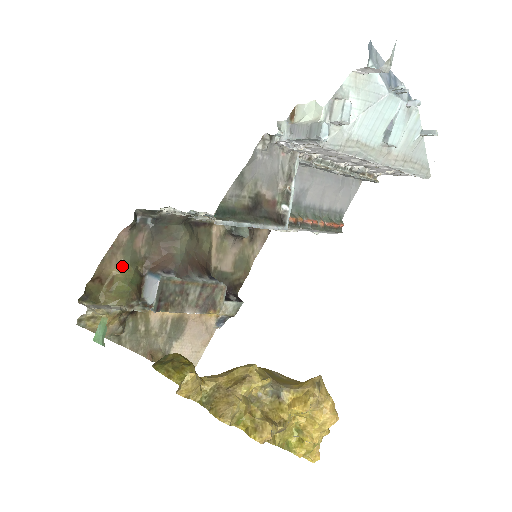
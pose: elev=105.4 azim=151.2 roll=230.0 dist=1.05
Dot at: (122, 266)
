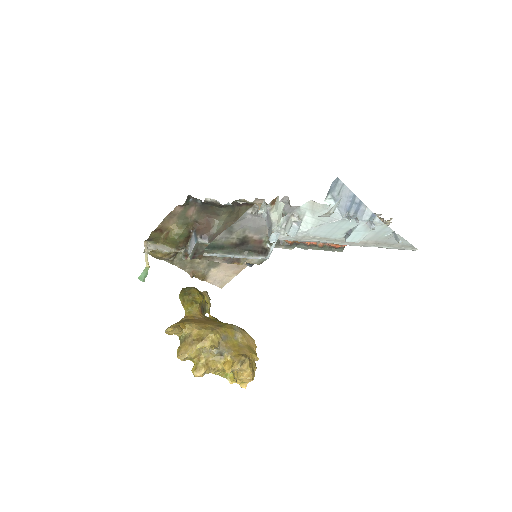
Dot at: (176, 225)
